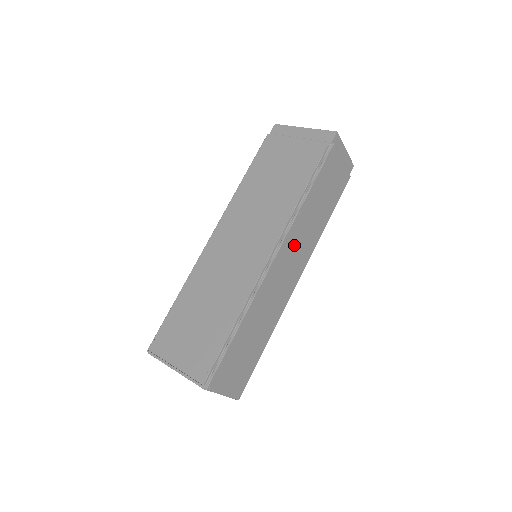
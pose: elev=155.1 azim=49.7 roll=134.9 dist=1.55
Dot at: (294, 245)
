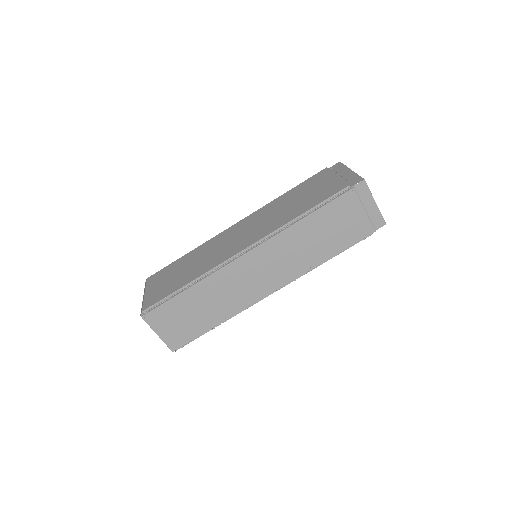
Dot at: (274, 256)
